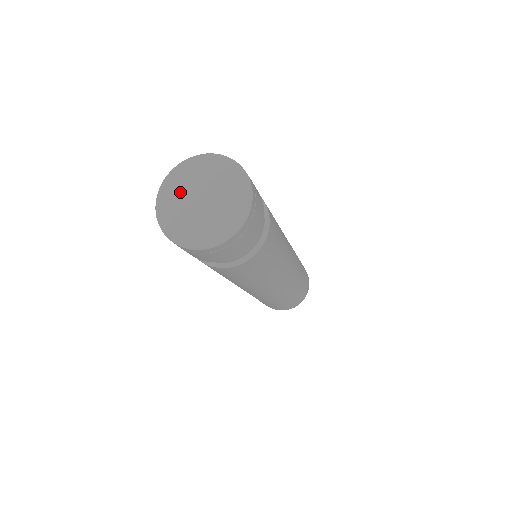
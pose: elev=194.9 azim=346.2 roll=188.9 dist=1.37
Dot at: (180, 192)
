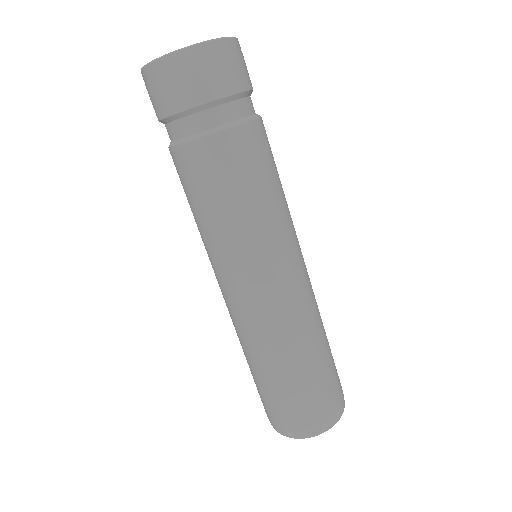
Dot at: occluded
